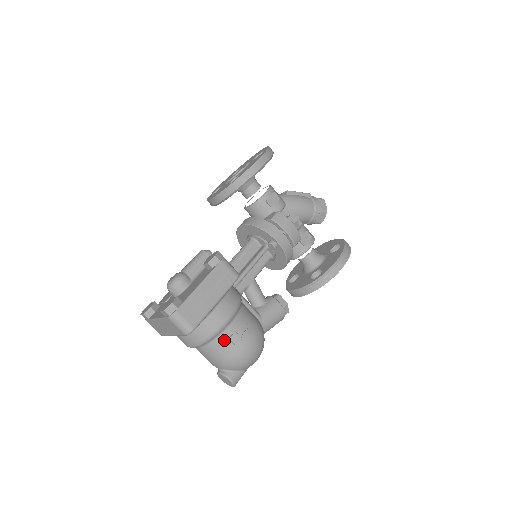
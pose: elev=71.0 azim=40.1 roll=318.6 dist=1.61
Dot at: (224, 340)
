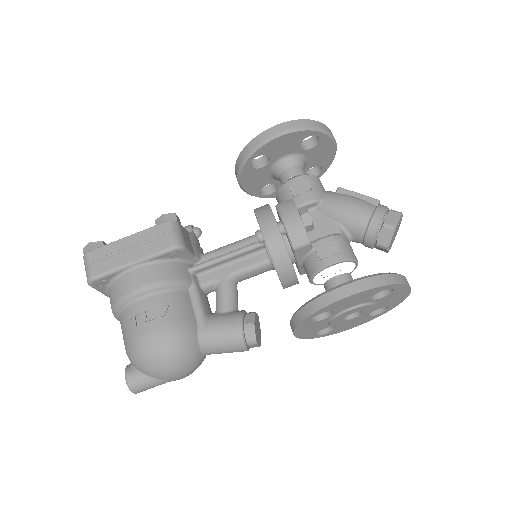
Dot at: (129, 315)
